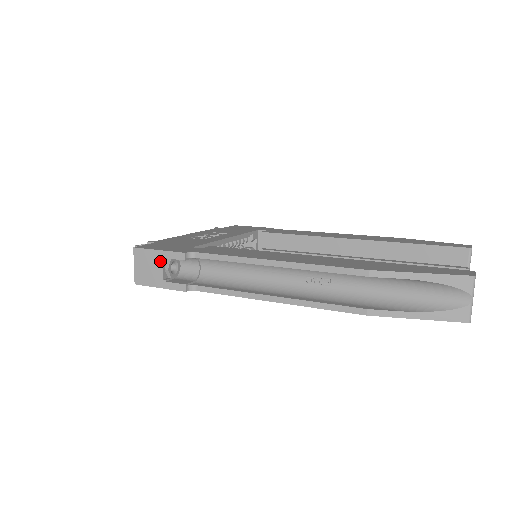
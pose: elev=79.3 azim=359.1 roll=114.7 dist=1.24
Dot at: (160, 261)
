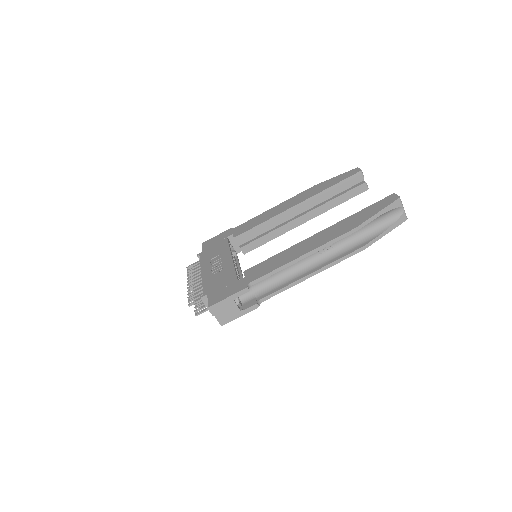
Dot at: (232, 302)
